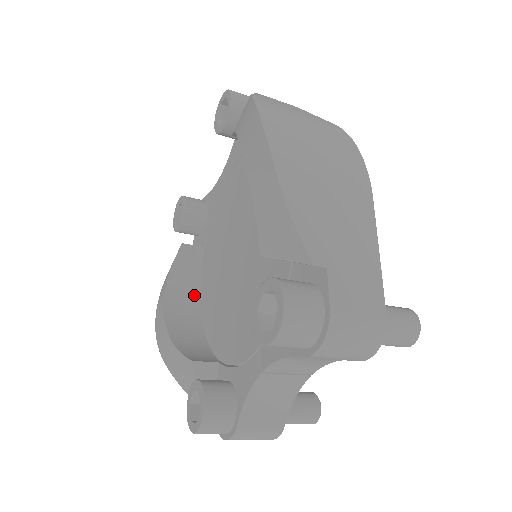
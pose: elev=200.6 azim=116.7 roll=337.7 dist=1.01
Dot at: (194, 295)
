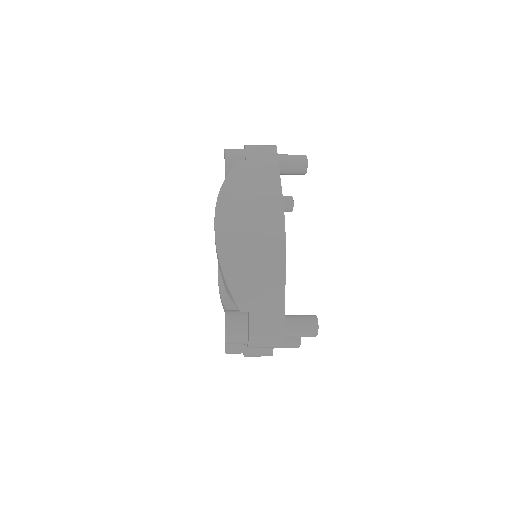
Dot at: occluded
